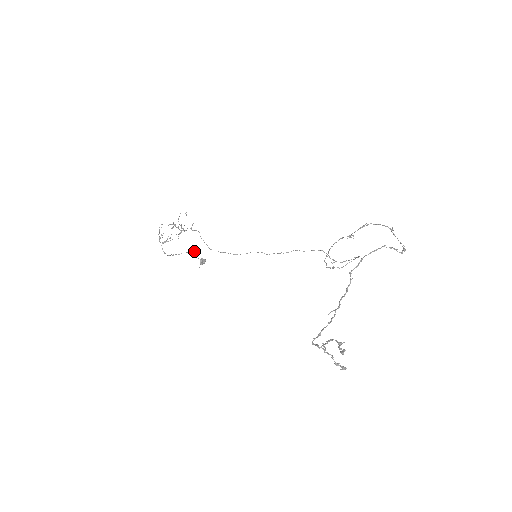
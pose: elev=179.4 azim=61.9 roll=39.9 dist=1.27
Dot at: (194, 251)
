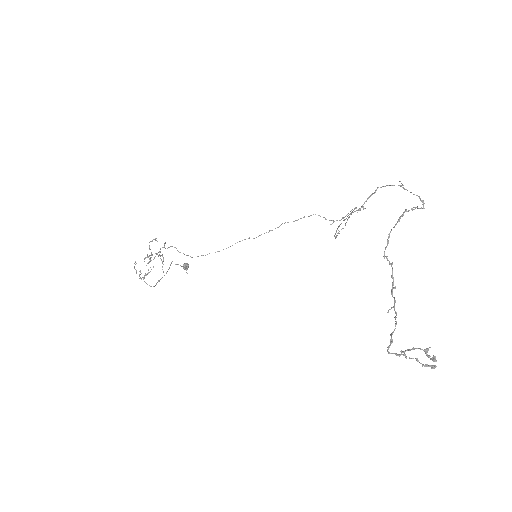
Dot at: occluded
